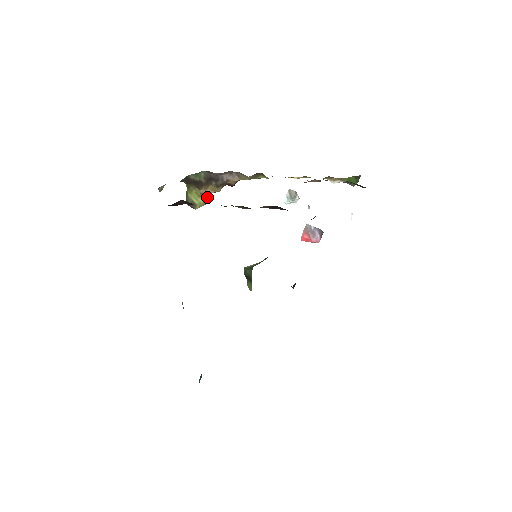
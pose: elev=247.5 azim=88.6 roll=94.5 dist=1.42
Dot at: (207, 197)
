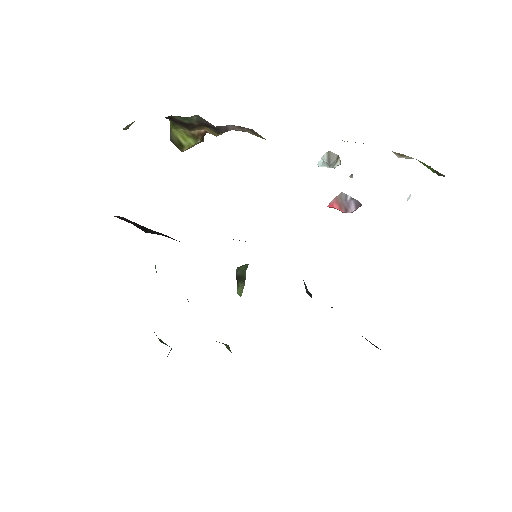
Dot at: (202, 137)
